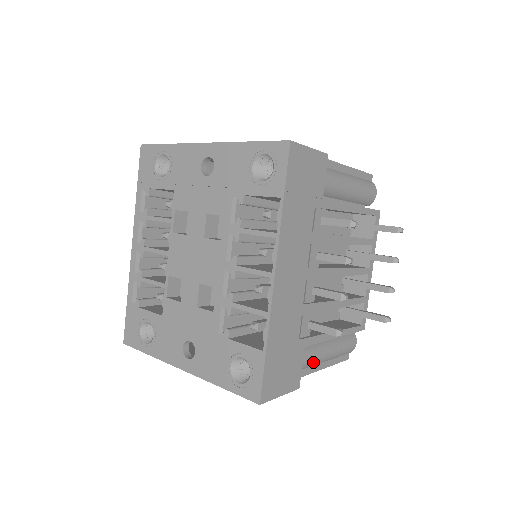
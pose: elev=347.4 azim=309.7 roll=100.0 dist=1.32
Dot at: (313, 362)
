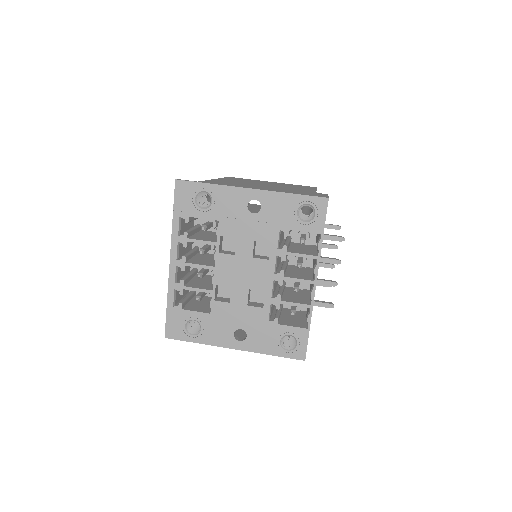
Dot at: occluded
